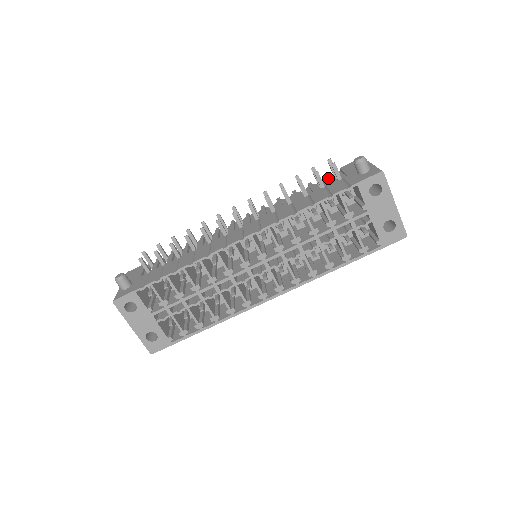
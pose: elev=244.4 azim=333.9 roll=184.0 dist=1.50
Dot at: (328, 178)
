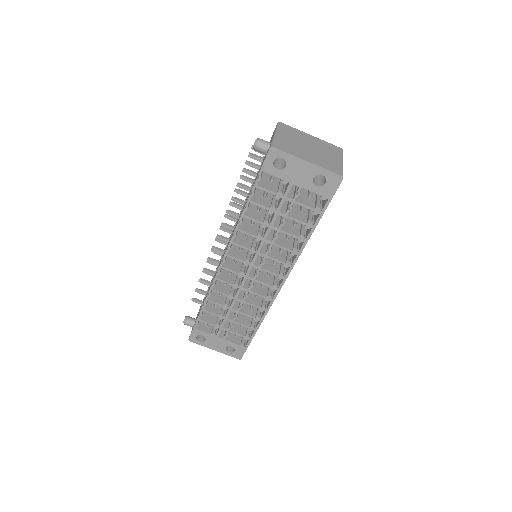
Dot at: occluded
